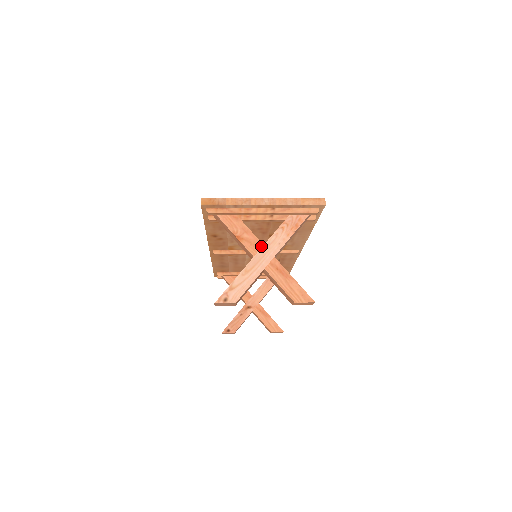
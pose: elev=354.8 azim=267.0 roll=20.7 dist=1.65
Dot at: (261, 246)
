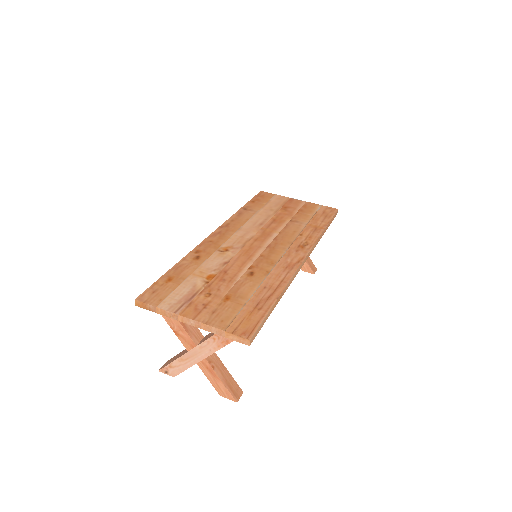
Dot at: (194, 346)
